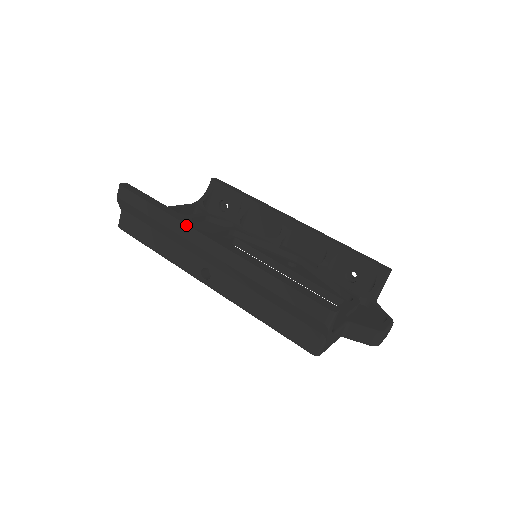
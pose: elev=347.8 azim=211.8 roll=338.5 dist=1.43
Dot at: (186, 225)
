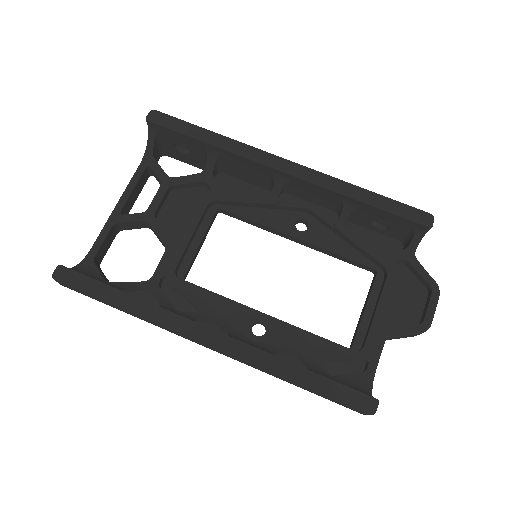
Dot at: (166, 328)
